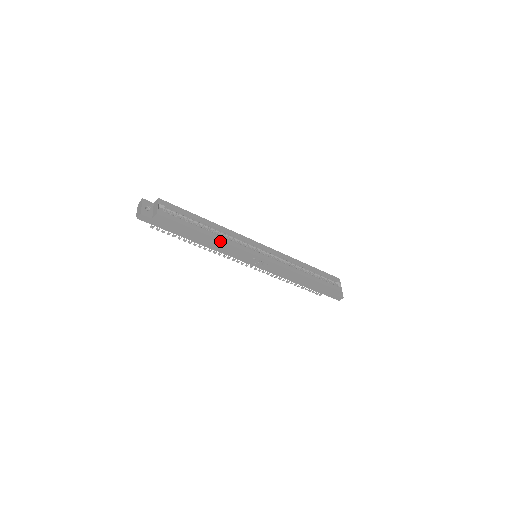
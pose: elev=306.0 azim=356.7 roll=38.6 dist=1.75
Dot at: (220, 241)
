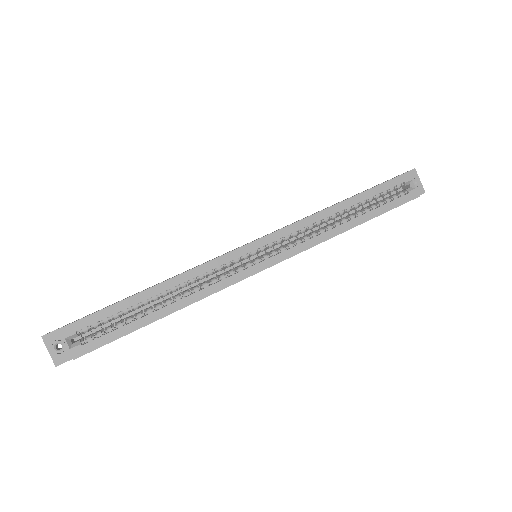
Dot at: (188, 305)
